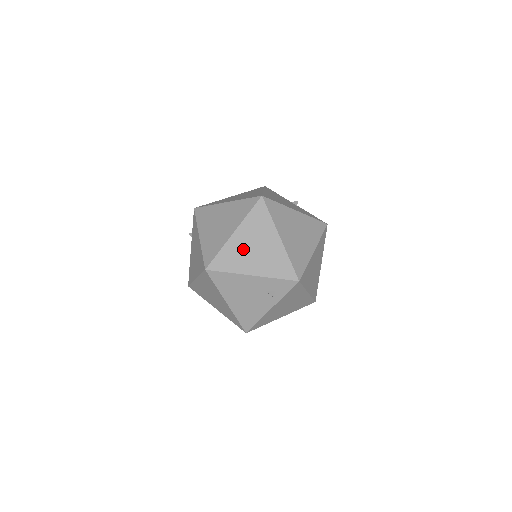
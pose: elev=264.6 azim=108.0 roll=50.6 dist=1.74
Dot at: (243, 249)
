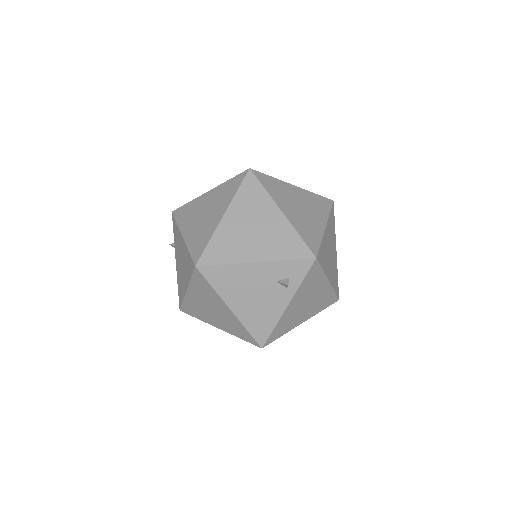
Dot at: (238, 233)
